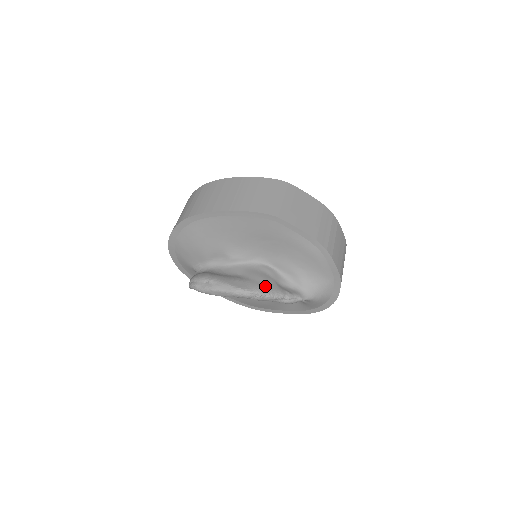
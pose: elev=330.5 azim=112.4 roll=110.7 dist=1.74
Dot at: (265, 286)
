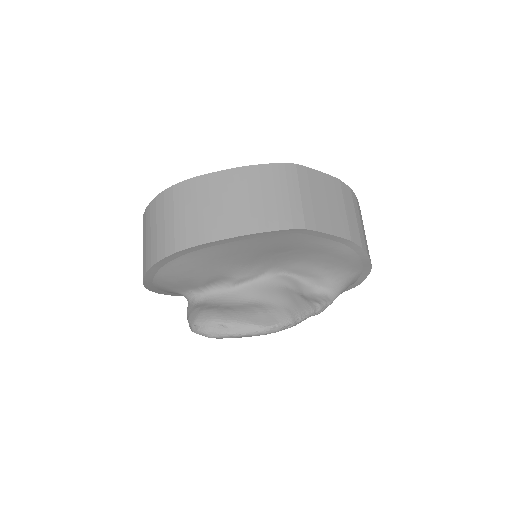
Dot at: (294, 309)
